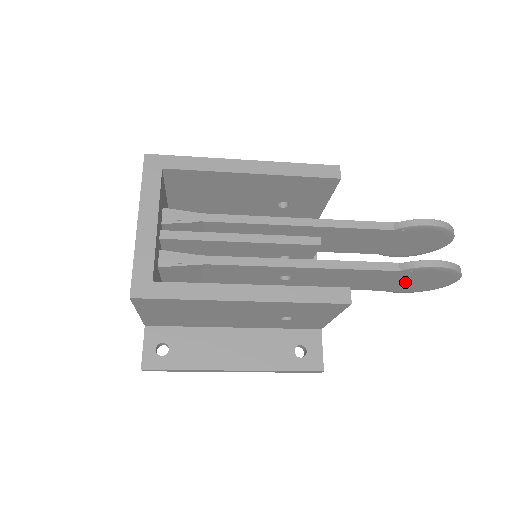
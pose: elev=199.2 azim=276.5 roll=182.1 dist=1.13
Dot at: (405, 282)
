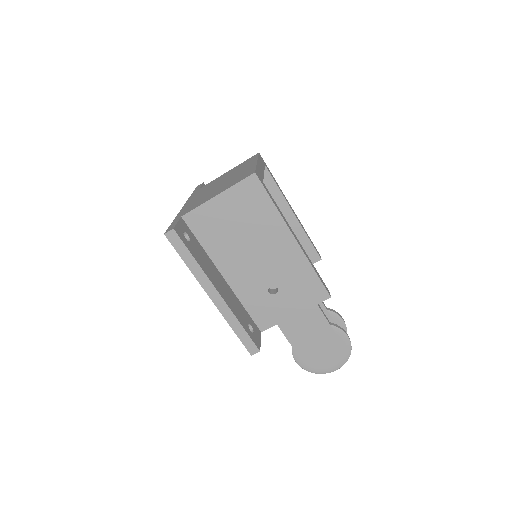
Dot at: (316, 345)
